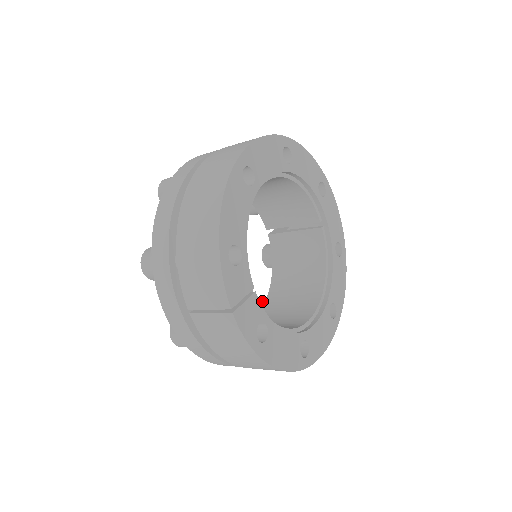
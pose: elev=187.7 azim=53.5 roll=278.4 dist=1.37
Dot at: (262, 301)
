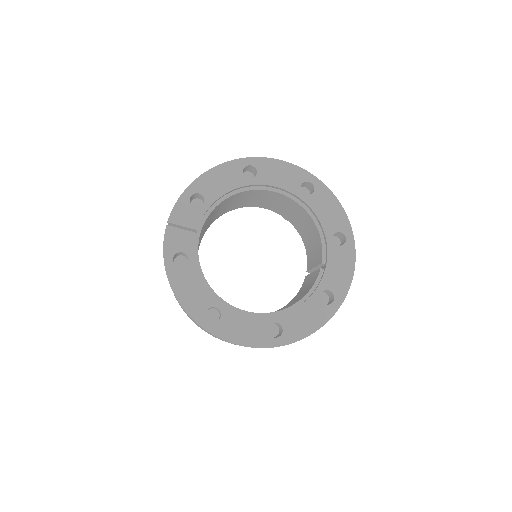
Dot at: occluded
